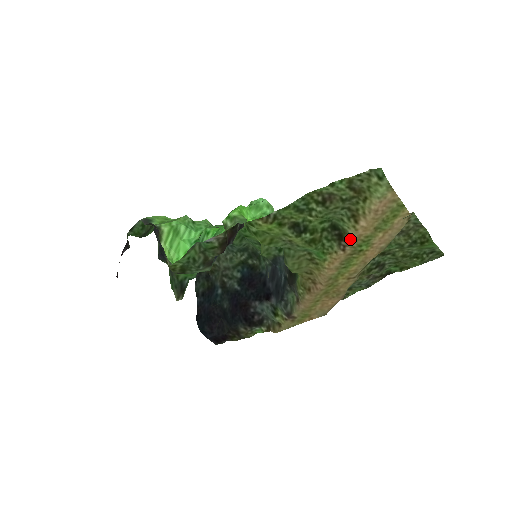
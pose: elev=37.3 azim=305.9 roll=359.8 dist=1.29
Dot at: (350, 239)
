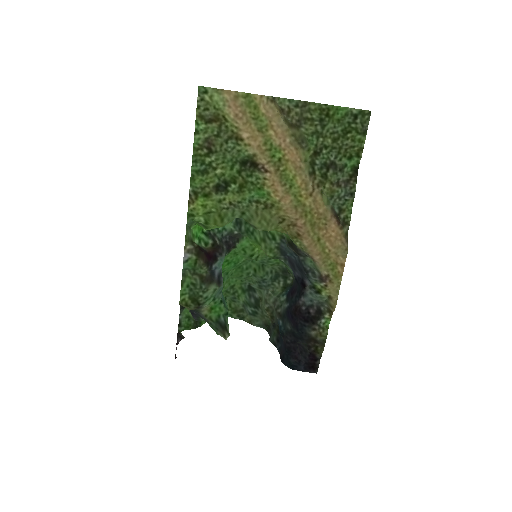
Dot at: (258, 158)
